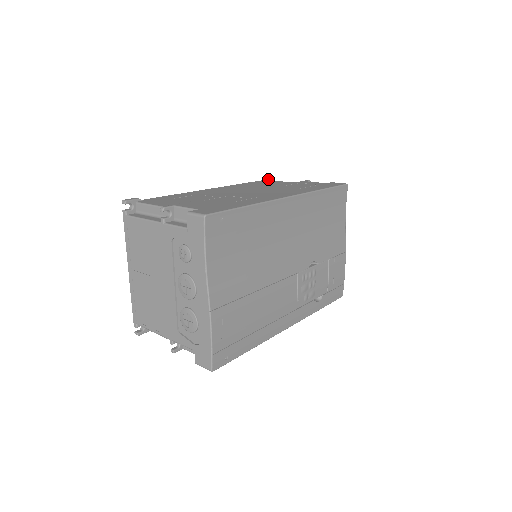
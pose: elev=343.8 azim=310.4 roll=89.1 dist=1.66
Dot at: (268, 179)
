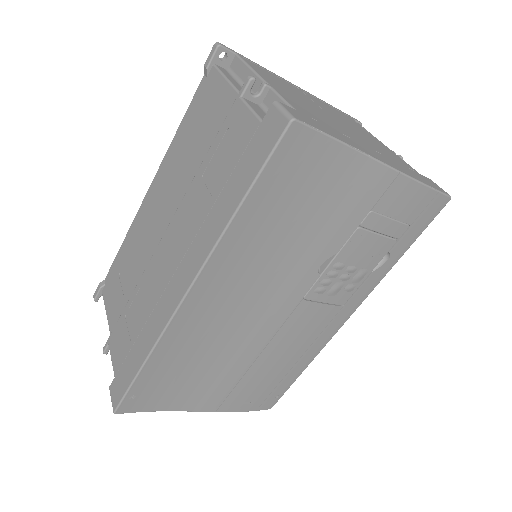
Dot at: (210, 64)
